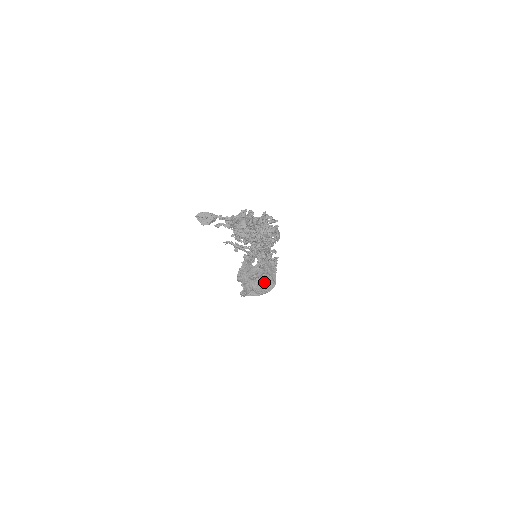
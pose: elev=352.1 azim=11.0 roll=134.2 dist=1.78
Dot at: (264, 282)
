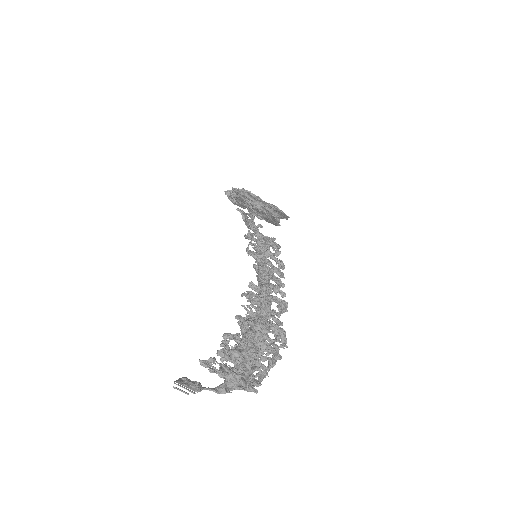
Dot at: (257, 212)
